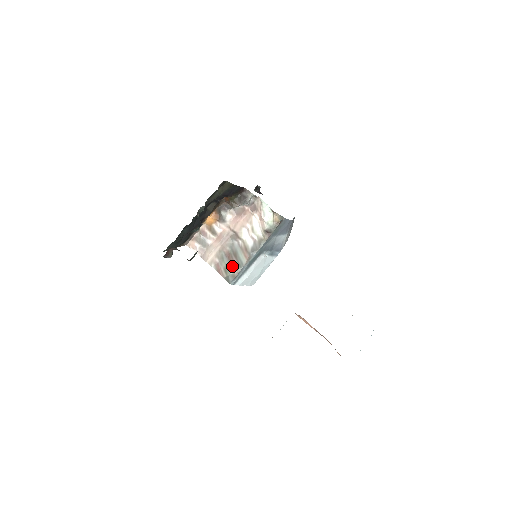
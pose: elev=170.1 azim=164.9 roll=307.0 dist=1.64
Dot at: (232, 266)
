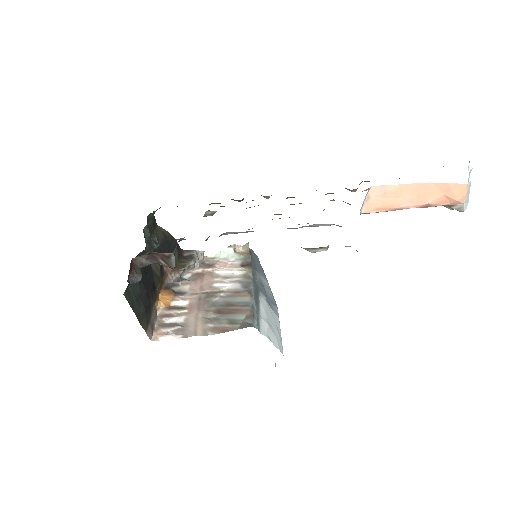
Dot at: (236, 313)
